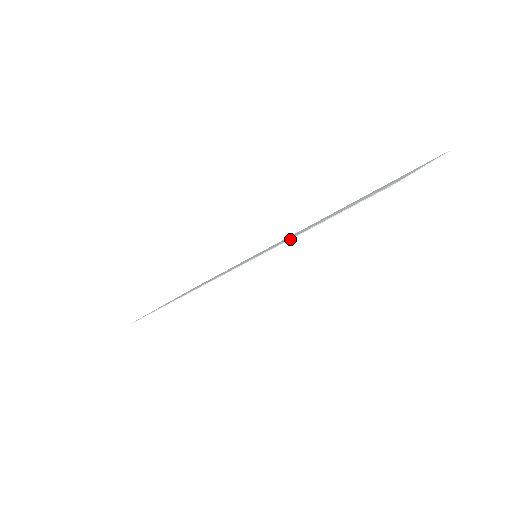
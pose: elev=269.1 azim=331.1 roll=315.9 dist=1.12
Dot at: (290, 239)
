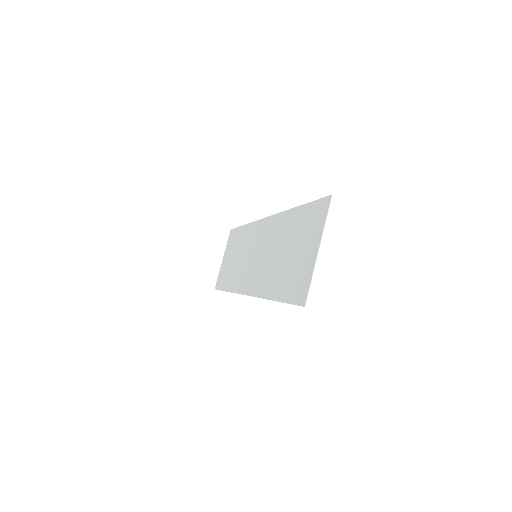
Dot at: occluded
